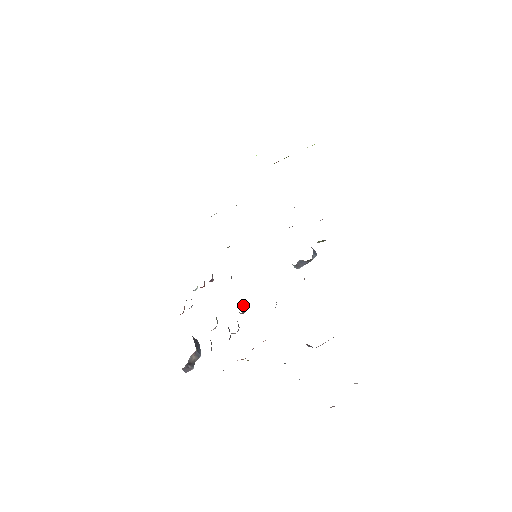
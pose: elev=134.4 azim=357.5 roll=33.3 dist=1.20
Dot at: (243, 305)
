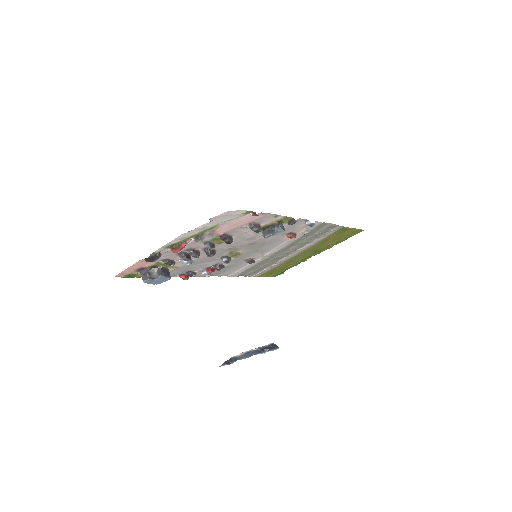
Dot at: (212, 250)
